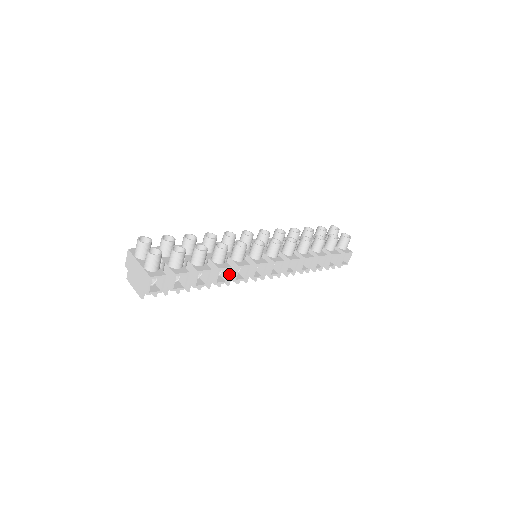
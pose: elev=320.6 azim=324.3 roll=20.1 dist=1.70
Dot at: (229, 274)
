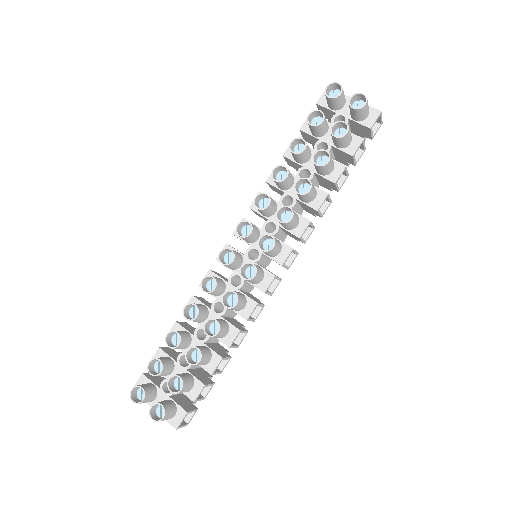
Dot at: occluded
